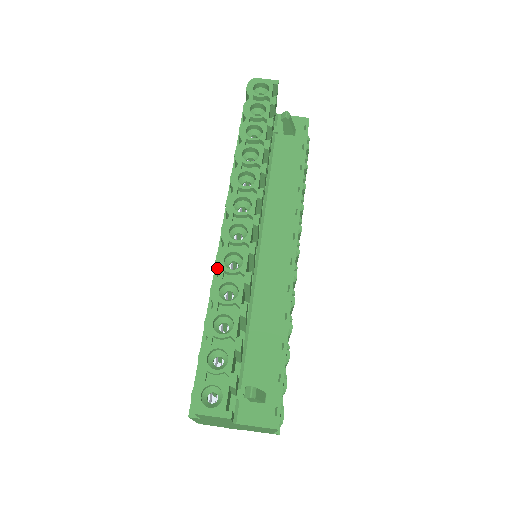
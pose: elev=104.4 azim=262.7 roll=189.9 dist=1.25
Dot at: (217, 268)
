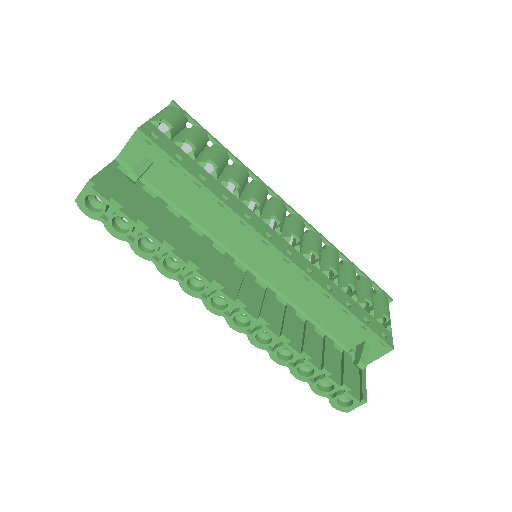
Dot at: (262, 349)
